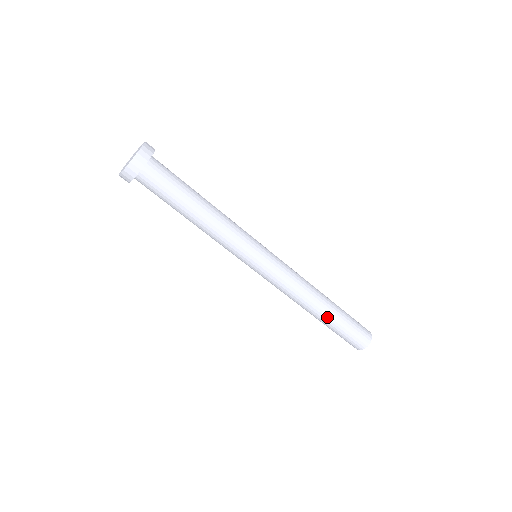
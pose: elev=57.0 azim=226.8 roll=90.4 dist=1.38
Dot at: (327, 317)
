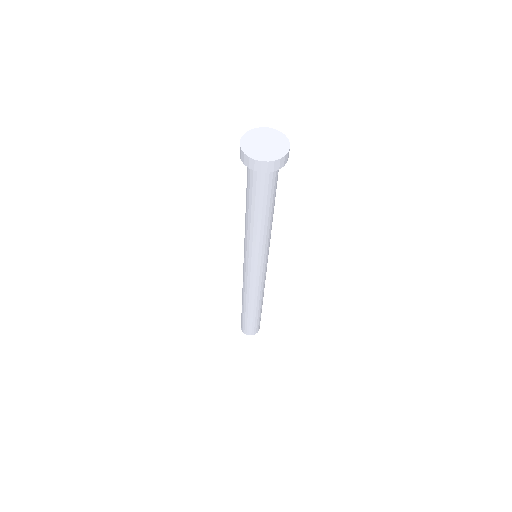
Dot at: (257, 312)
